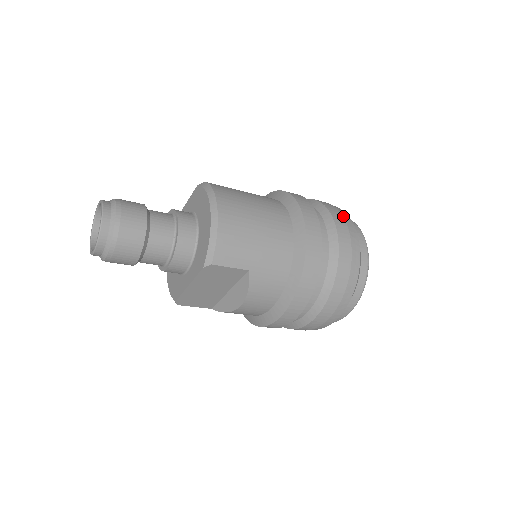
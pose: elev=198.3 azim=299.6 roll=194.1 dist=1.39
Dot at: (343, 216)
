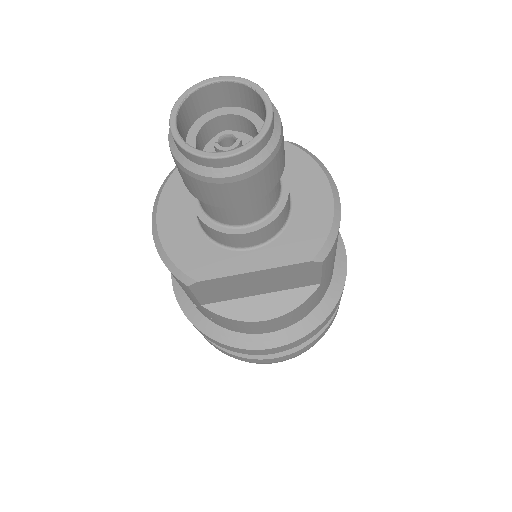
Dot at: occluded
